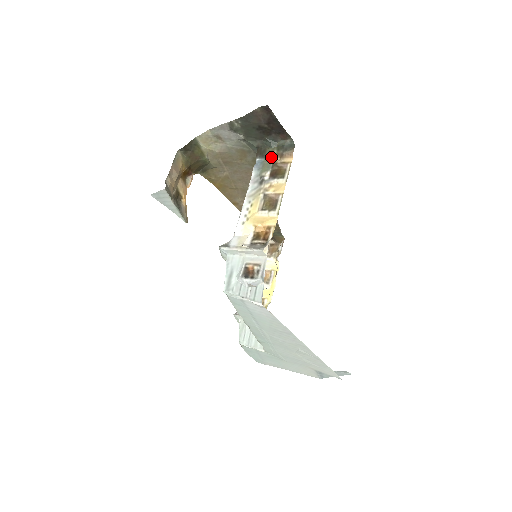
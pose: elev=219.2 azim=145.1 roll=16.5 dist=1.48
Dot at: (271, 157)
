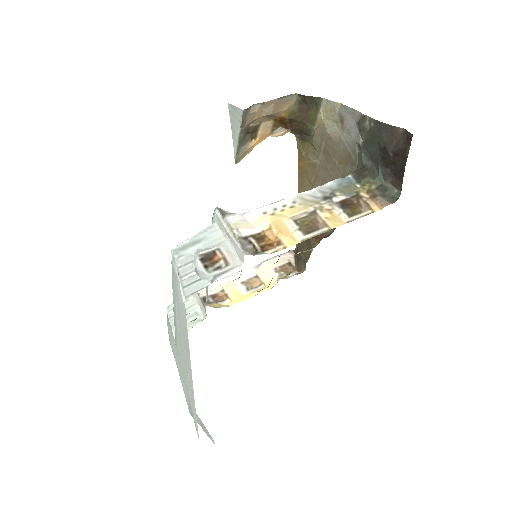
Dot at: (363, 187)
